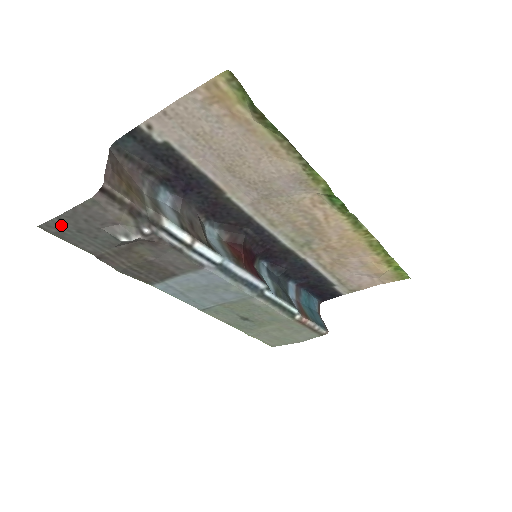
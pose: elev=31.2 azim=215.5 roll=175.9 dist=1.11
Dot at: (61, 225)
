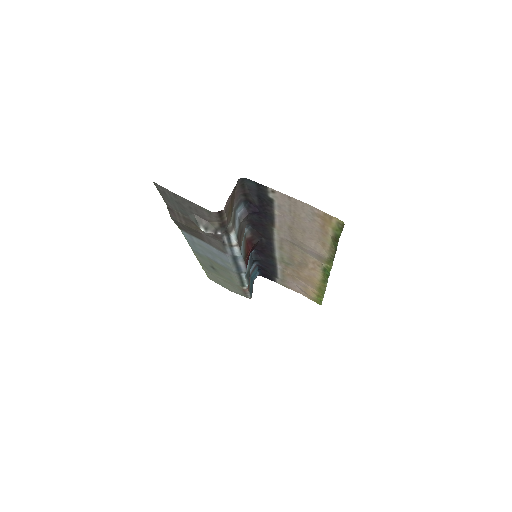
Dot at: (170, 194)
